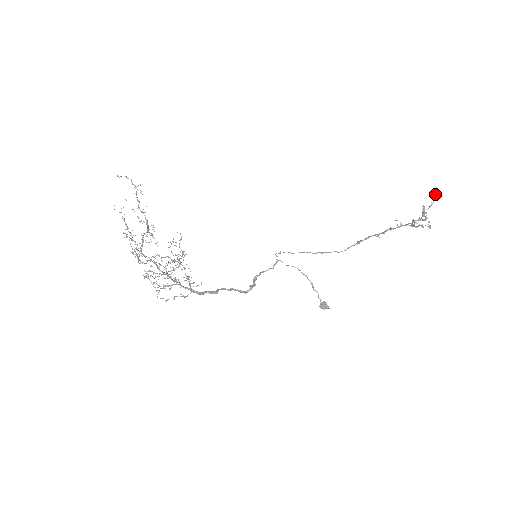
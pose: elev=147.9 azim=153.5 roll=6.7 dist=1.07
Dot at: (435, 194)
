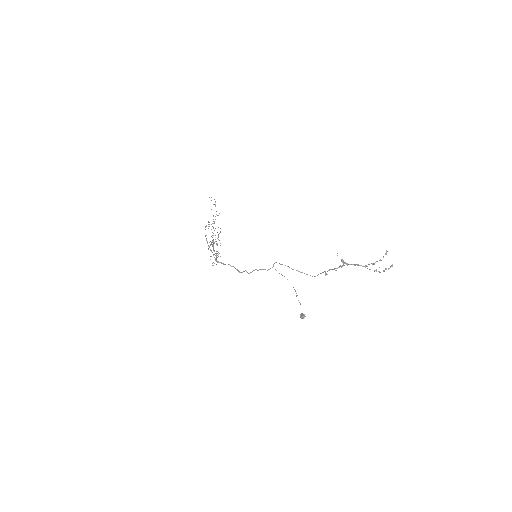
Dot at: occluded
